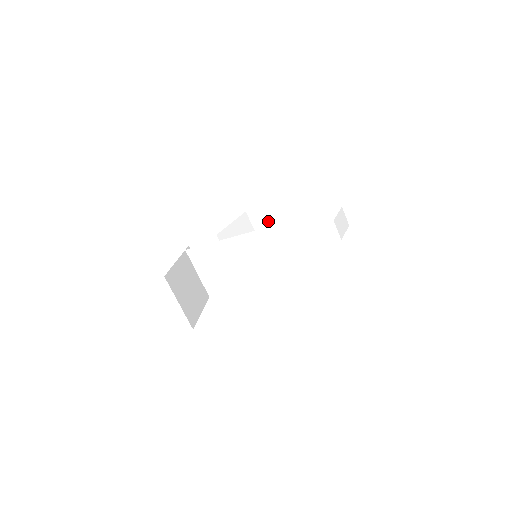
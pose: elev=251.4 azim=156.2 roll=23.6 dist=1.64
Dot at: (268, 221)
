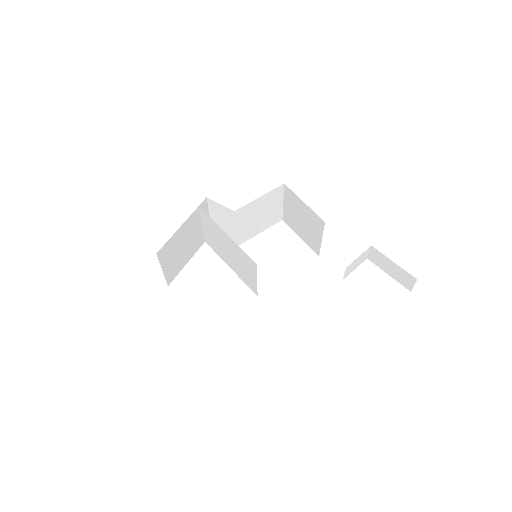
Dot at: (298, 209)
